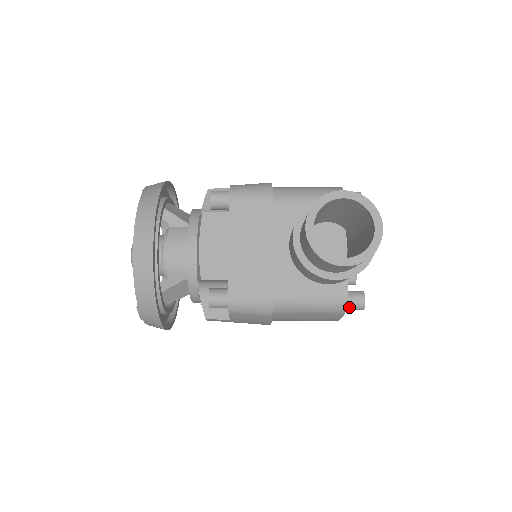
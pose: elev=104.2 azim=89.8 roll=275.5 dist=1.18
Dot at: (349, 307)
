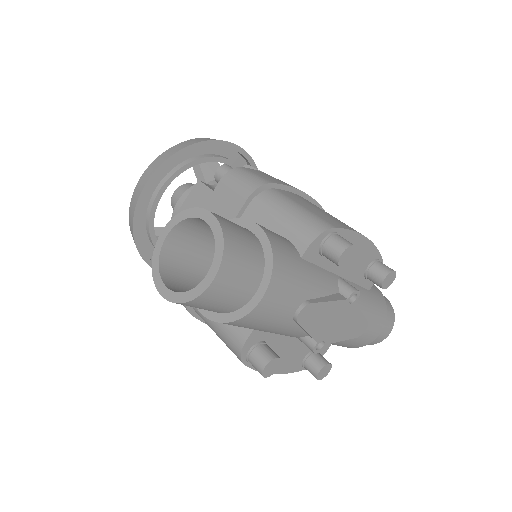
Dot at: (250, 361)
